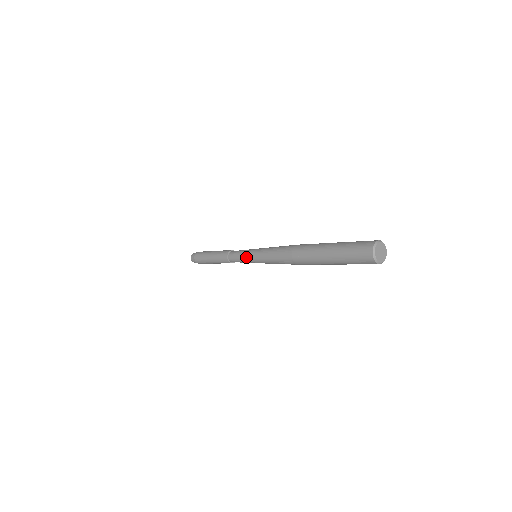
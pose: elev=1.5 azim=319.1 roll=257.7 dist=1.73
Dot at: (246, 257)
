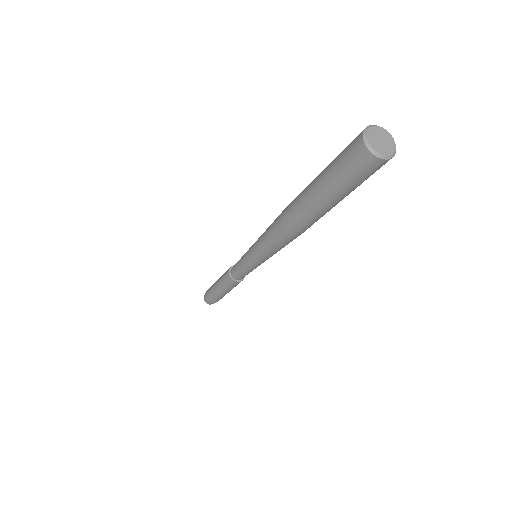
Dot at: (243, 257)
